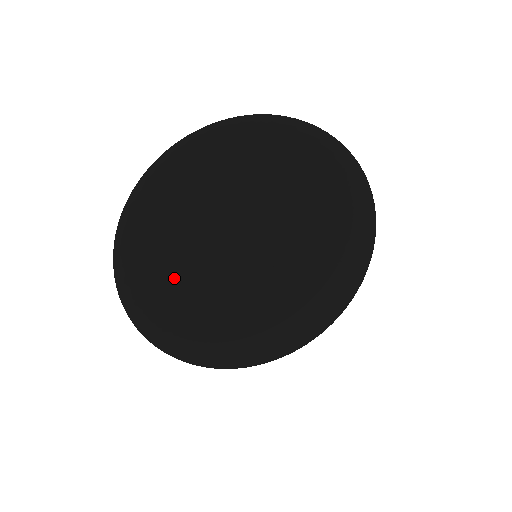
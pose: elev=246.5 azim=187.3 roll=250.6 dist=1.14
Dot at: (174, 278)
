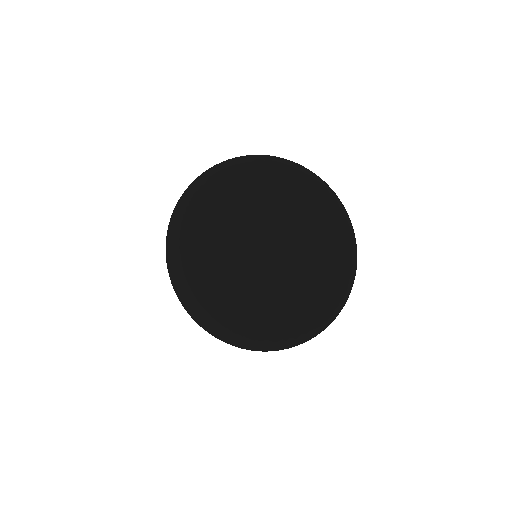
Dot at: (208, 213)
